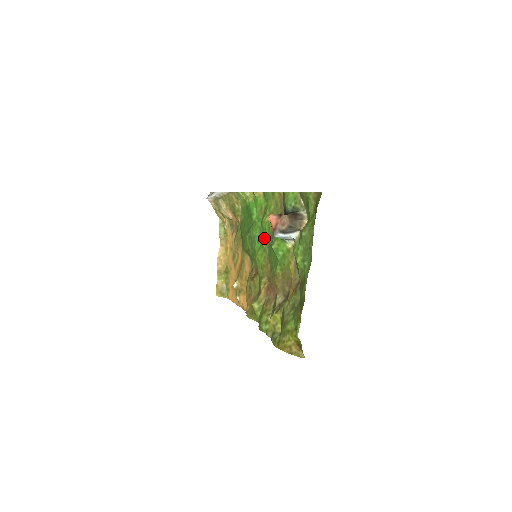
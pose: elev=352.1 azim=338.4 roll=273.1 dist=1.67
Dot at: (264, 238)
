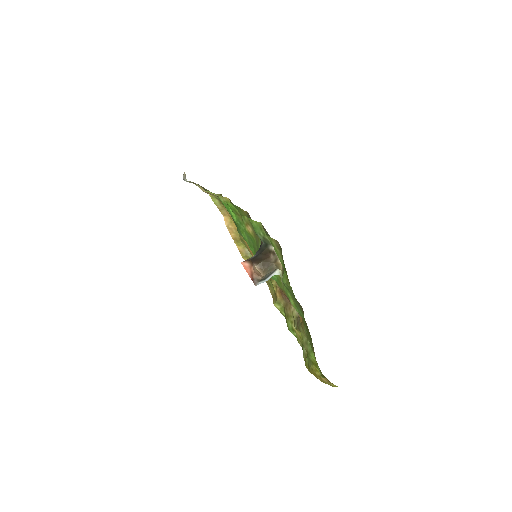
Dot at: (254, 247)
